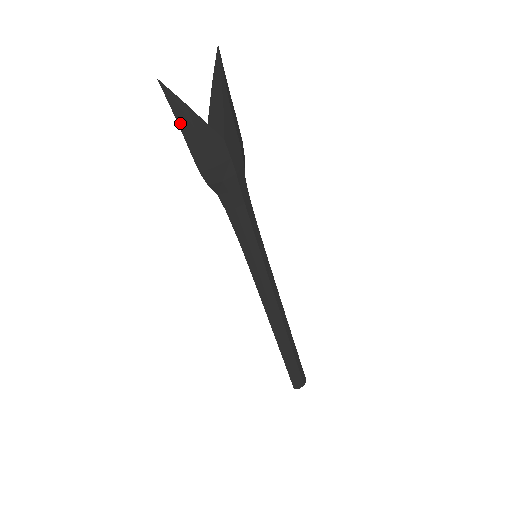
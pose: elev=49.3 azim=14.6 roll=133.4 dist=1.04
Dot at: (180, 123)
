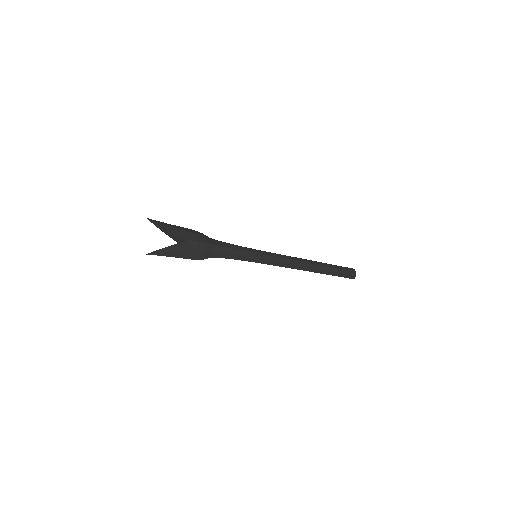
Dot at: (169, 256)
